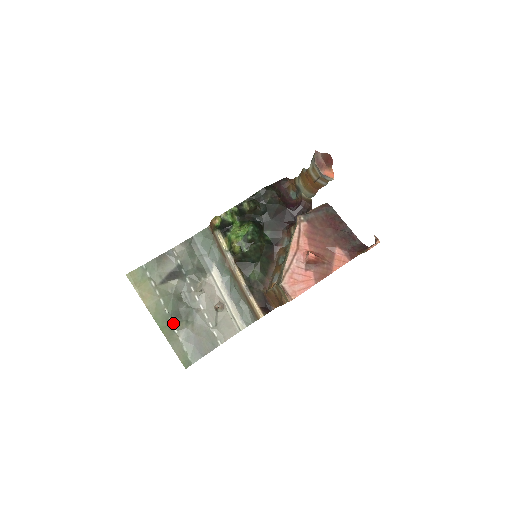
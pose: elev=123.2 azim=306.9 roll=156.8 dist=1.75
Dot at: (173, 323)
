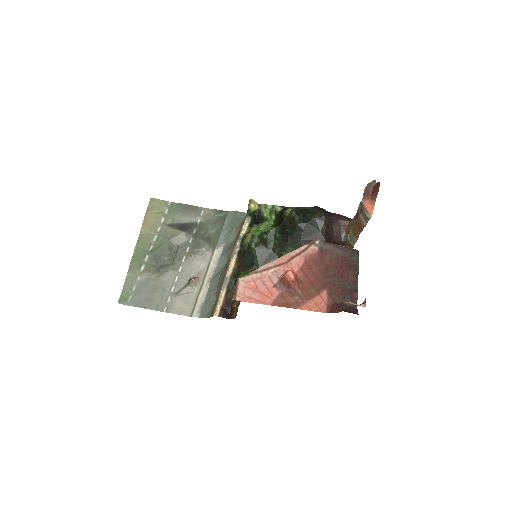
Dot at: (147, 261)
